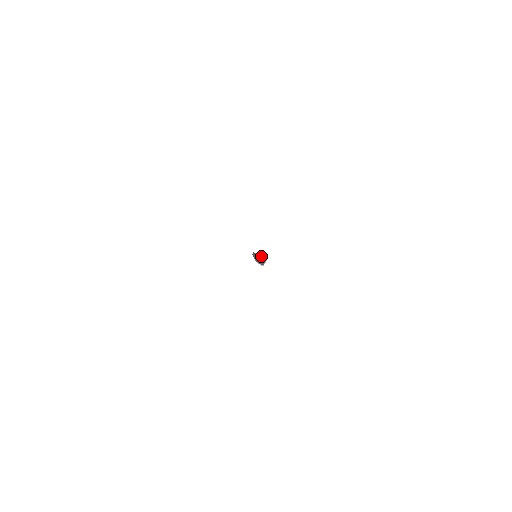
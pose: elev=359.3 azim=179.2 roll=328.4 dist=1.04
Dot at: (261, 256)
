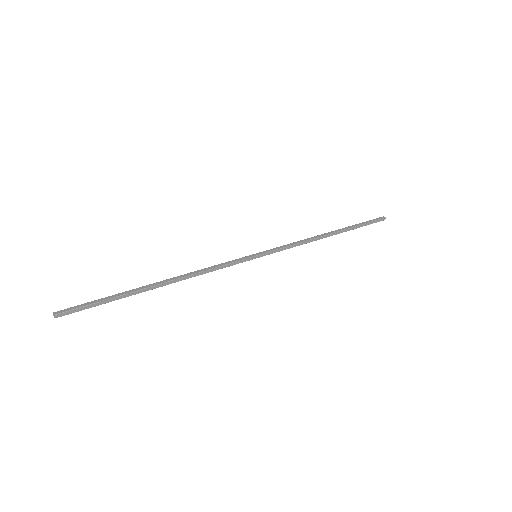
Dot at: (53, 313)
